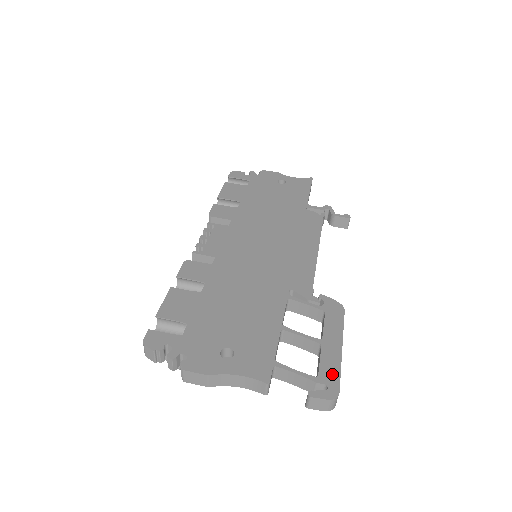
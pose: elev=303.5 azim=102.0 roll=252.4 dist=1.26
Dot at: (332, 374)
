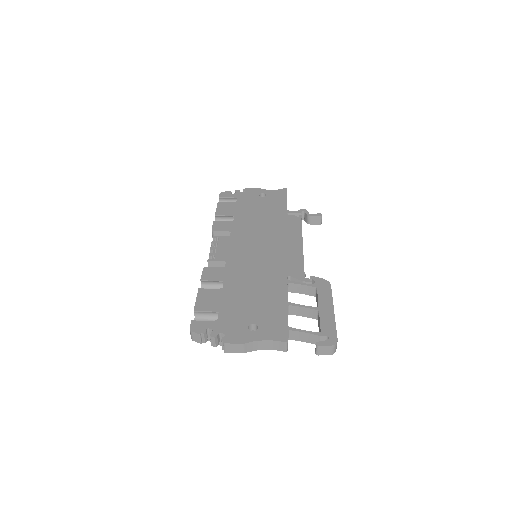
Dot at: (330, 329)
